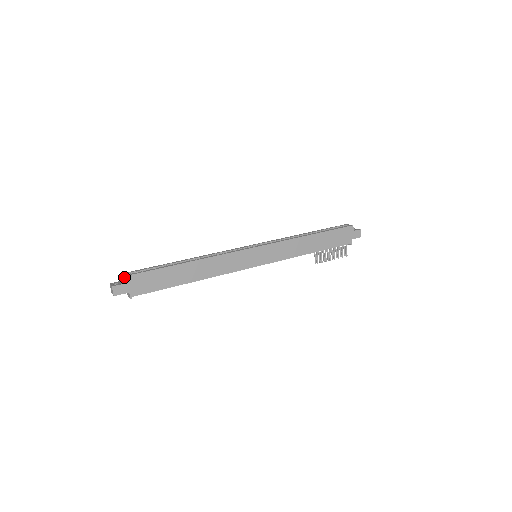
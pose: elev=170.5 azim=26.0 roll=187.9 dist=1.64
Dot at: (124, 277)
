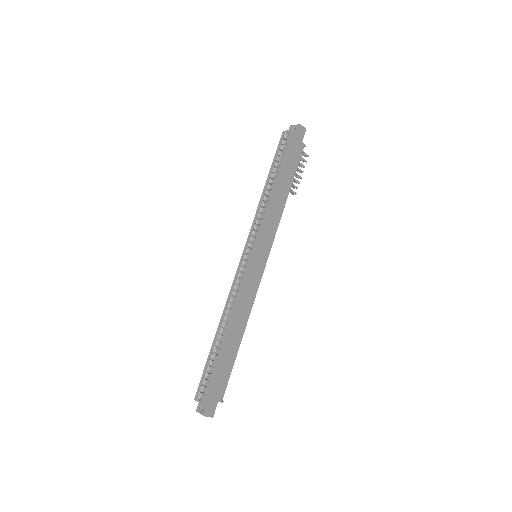
Dot at: (205, 403)
